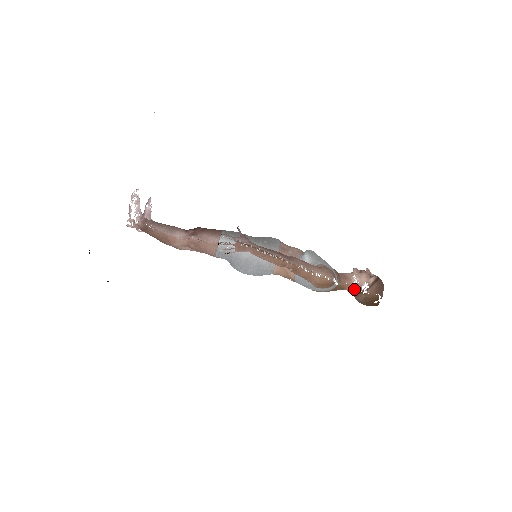
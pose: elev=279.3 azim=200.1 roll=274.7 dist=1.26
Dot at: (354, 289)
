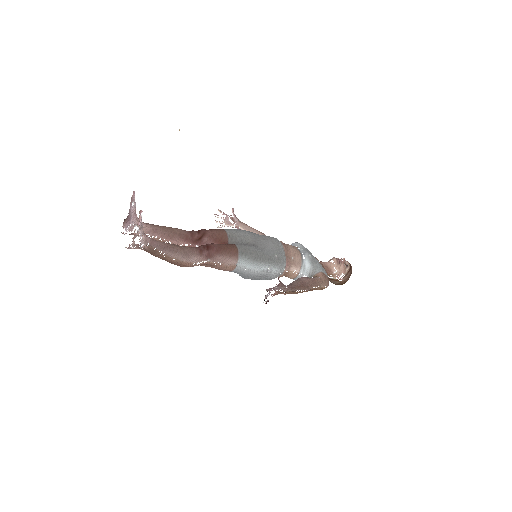
Dot at: occluded
